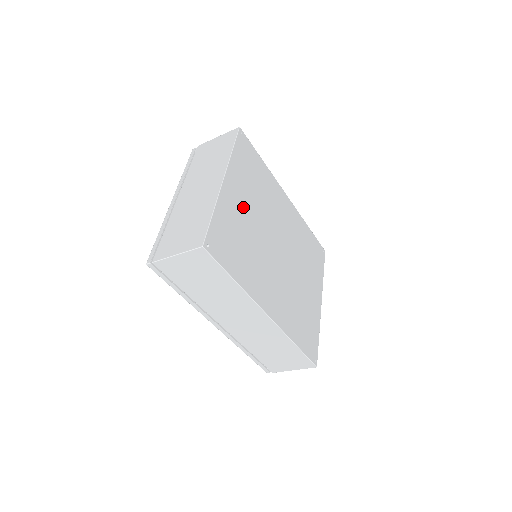
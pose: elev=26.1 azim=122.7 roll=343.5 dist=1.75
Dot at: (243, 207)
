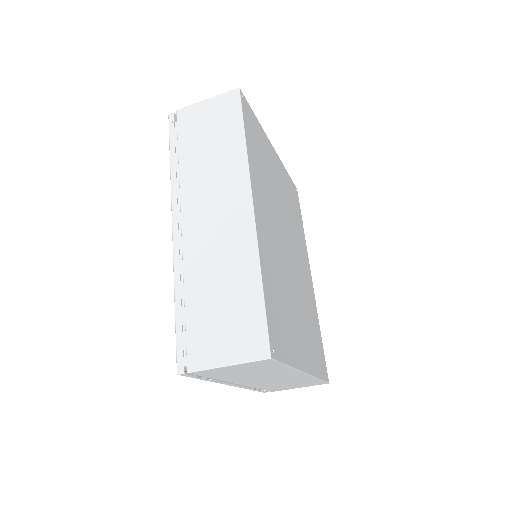
Dot at: (277, 176)
